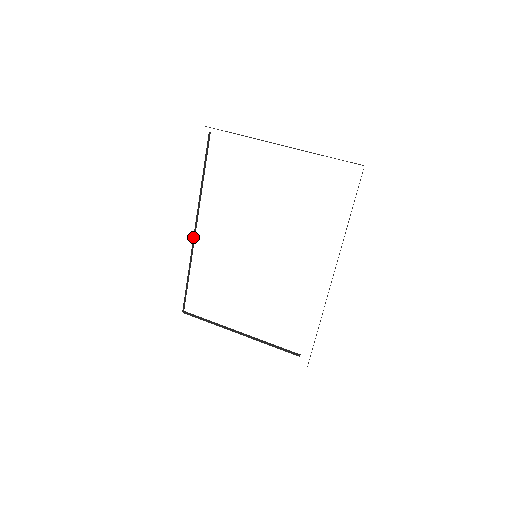
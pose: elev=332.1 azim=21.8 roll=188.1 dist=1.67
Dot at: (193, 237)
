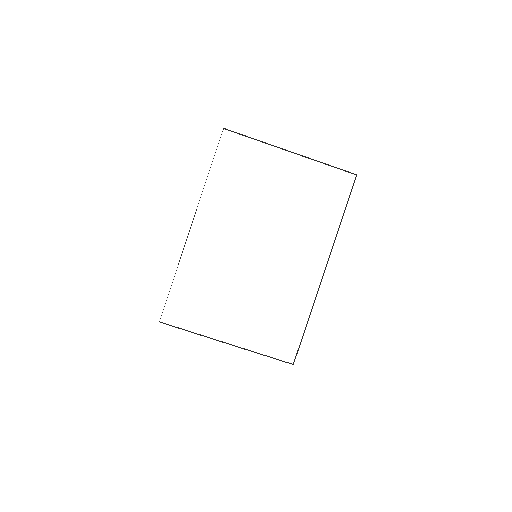
Dot at: (188, 233)
